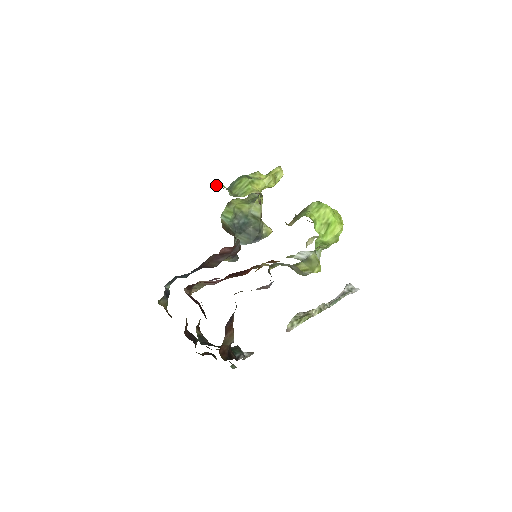
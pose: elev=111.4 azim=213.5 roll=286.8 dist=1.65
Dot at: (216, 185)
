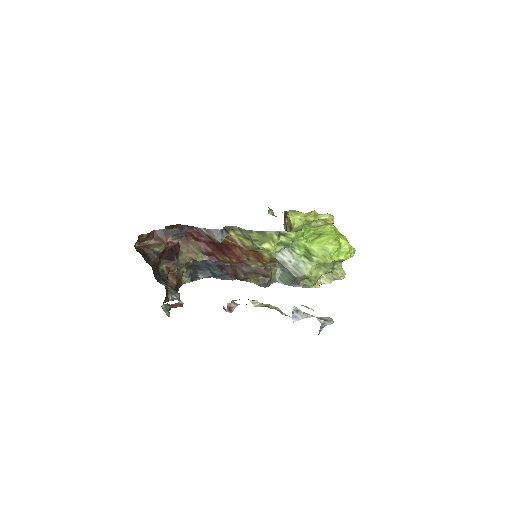
Dot at: occluded
